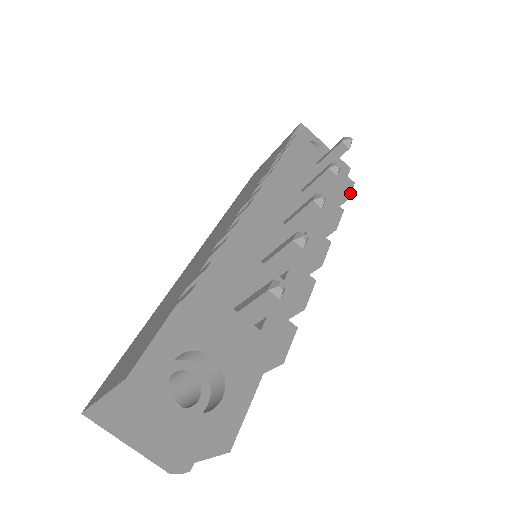
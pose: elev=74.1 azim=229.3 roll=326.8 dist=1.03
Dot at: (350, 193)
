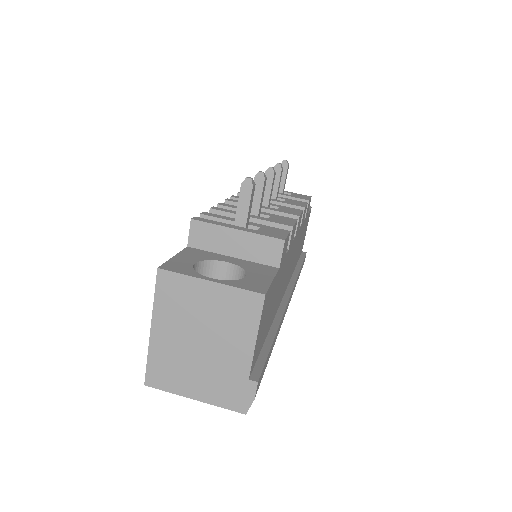
Dot at: (309, 199)
